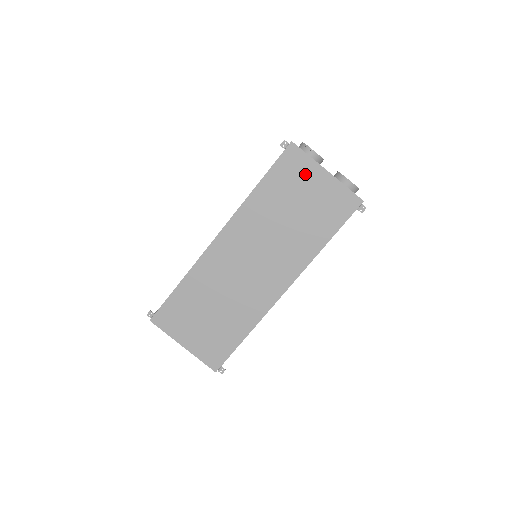
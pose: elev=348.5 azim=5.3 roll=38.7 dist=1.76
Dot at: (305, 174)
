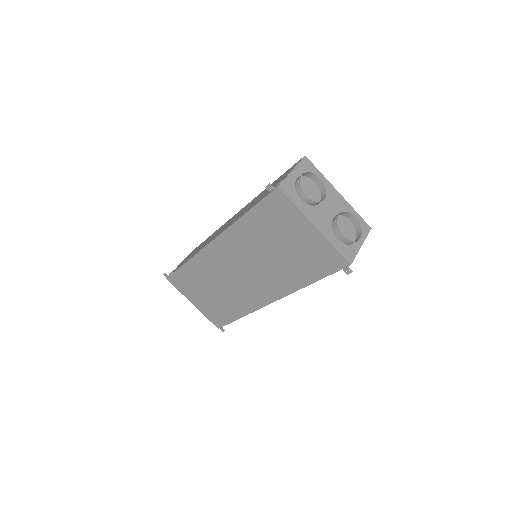
Dot at: (291, 221)
